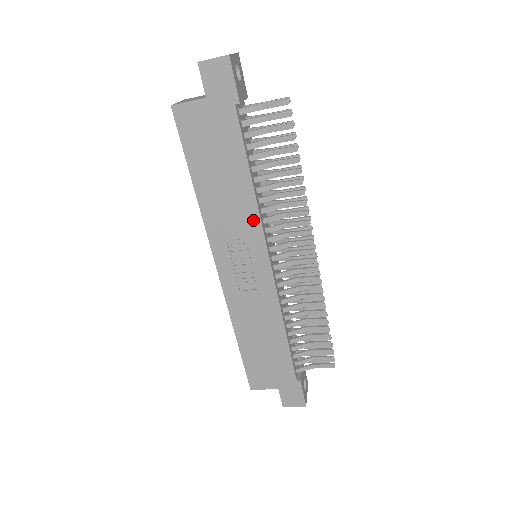
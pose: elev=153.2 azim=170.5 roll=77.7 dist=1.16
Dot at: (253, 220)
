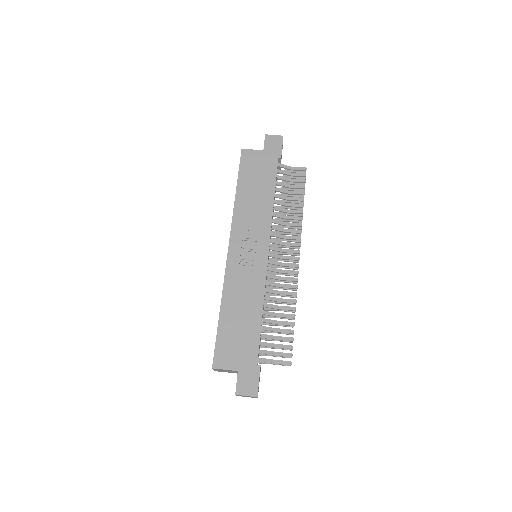
Dot at: (267, 221)
